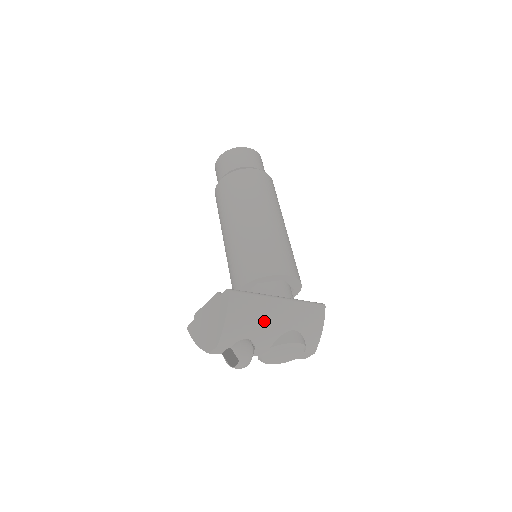
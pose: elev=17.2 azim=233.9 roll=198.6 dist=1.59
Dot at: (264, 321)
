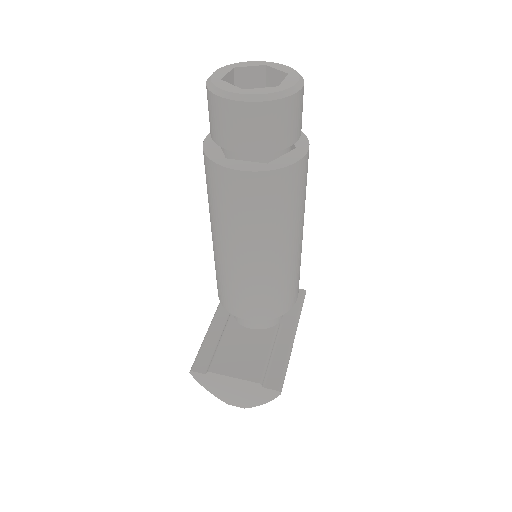
Dot at: occluded
